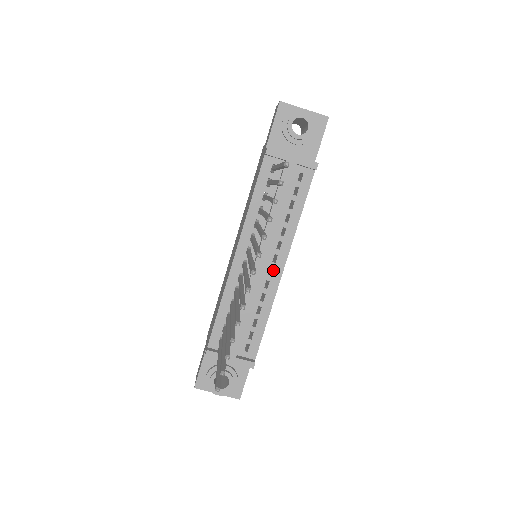
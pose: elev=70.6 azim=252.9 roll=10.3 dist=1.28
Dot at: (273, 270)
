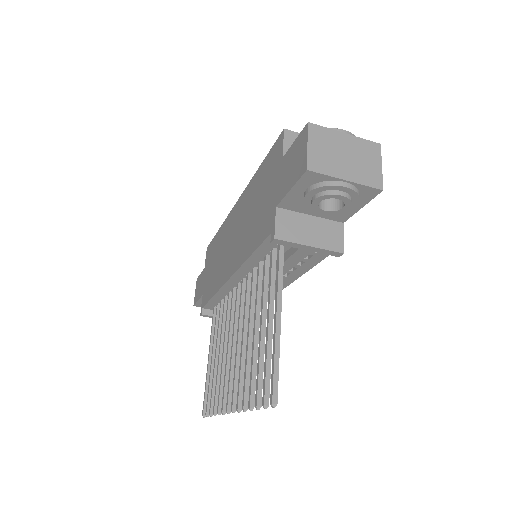
Dot at: occluded
